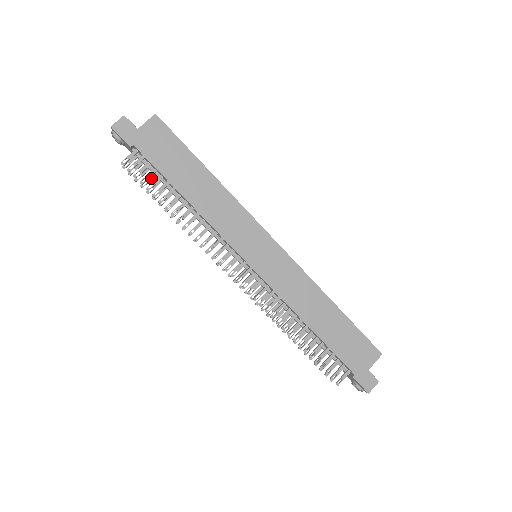
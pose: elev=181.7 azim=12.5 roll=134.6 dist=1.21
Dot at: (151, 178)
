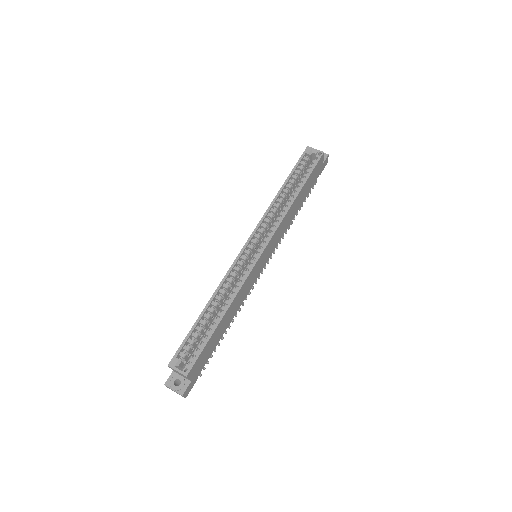
Dot at: occluded
